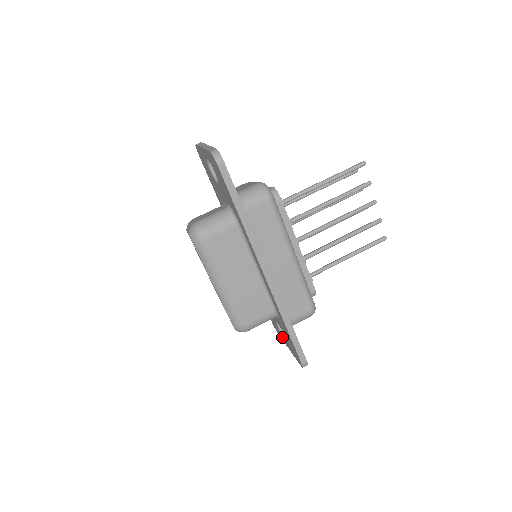
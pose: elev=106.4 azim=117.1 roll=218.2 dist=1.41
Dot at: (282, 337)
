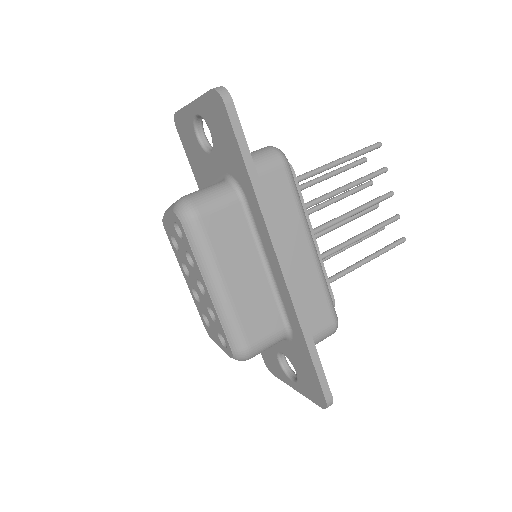
Dot at: (284, 376)
